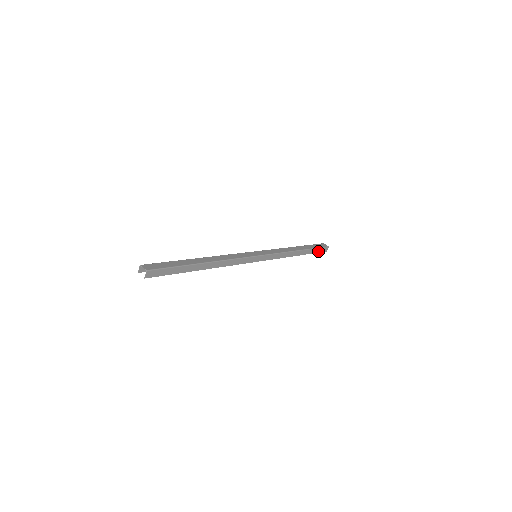
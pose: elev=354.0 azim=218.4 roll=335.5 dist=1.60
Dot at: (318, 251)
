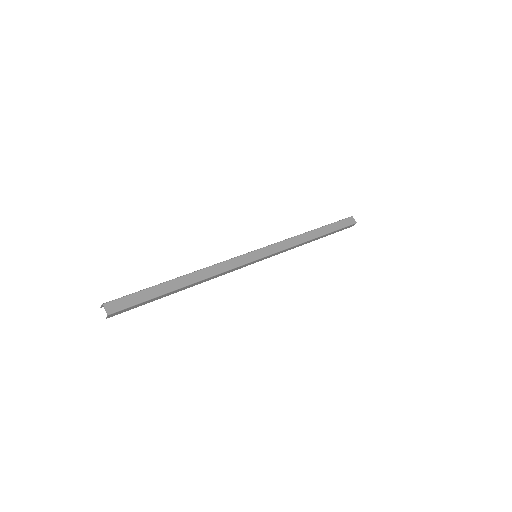
Dot at: (341, 230)
